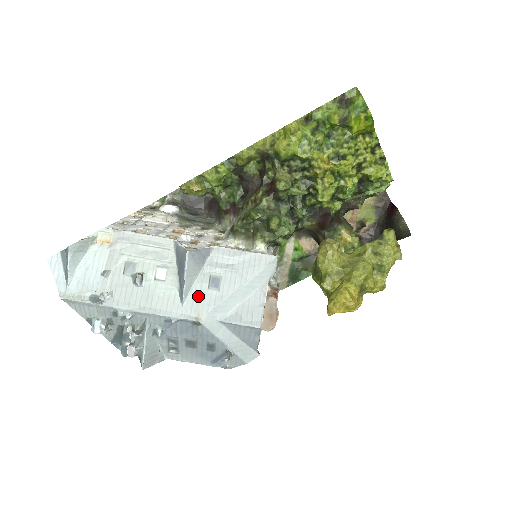
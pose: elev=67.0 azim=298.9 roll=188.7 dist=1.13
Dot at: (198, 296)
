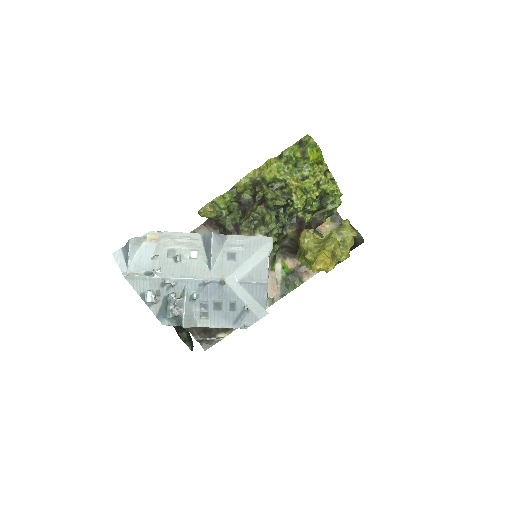
Dot at: (221, 265)
